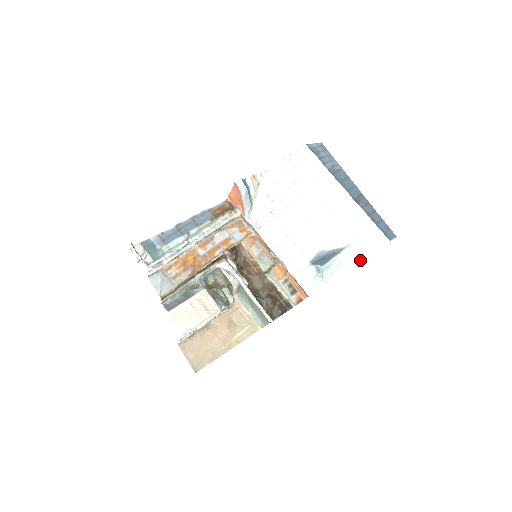
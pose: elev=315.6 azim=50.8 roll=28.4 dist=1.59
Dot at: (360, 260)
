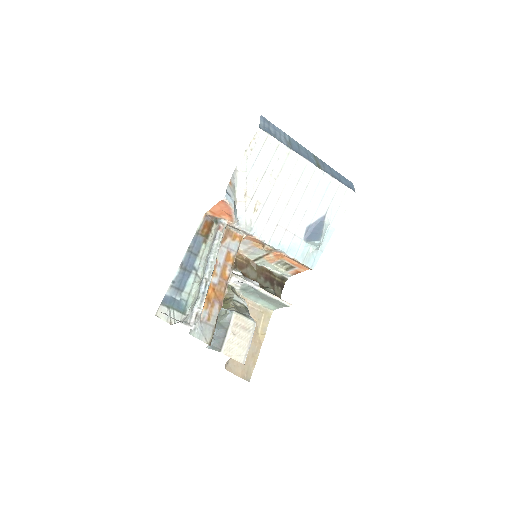
Dot at: (340, 219)
